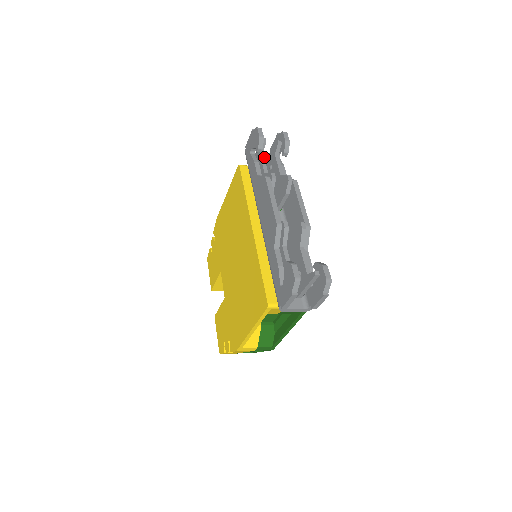
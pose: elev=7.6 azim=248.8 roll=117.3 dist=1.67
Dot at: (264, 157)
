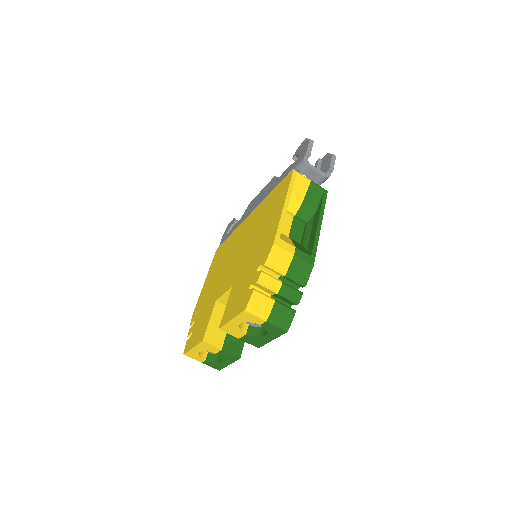
Dot at: occluded
